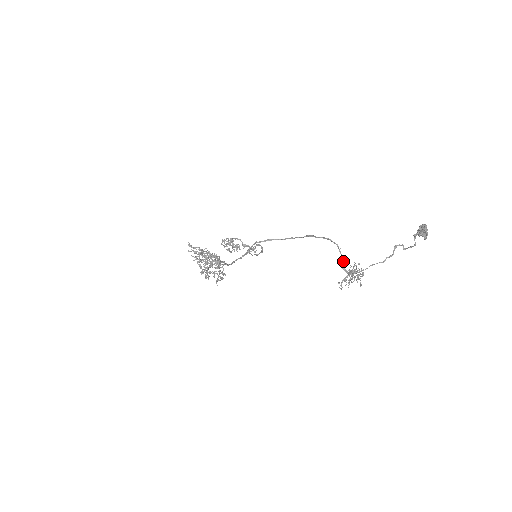
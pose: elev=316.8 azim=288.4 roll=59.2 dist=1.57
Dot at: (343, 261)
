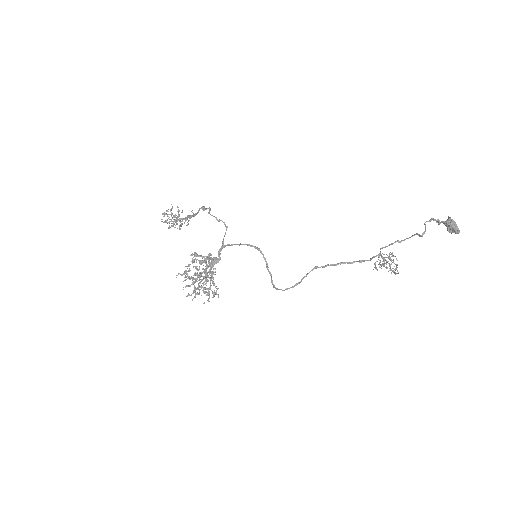
Dot at: (373, 257)
